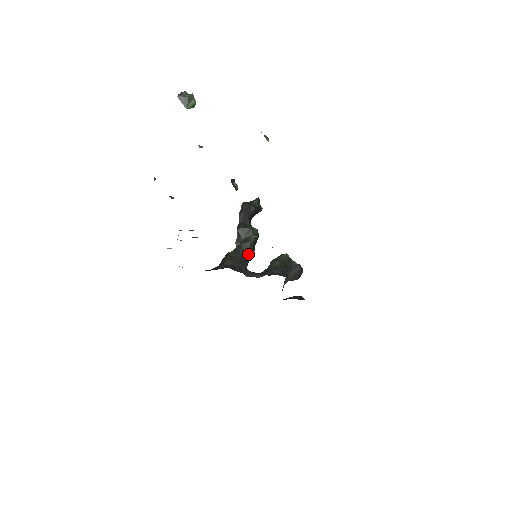
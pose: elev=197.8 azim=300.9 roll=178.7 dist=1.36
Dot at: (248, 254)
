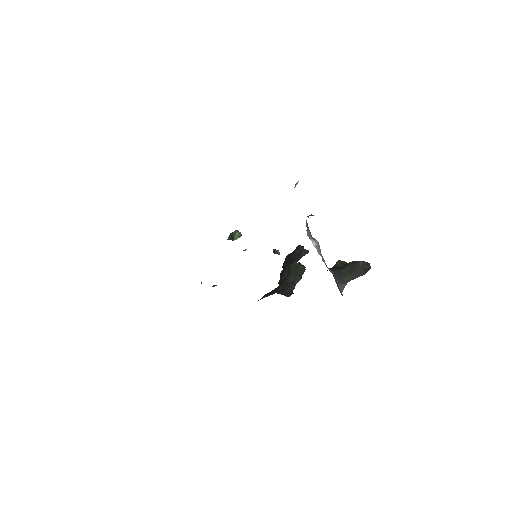
Dot at: (291, 282)
